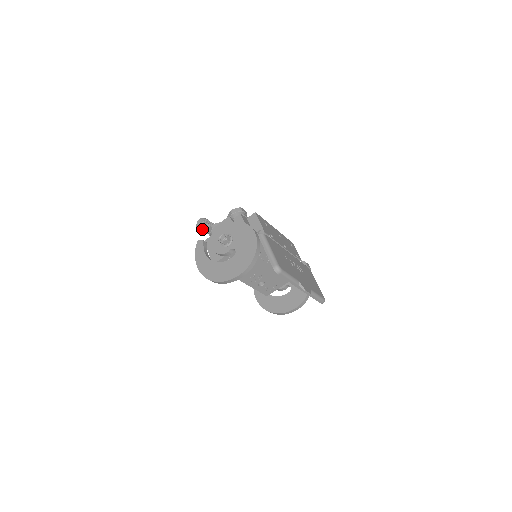
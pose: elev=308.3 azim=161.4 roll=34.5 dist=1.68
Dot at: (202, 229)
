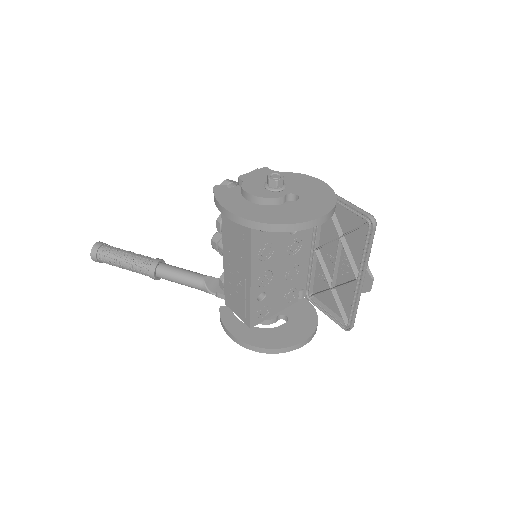
Dot at: (102, 254)
